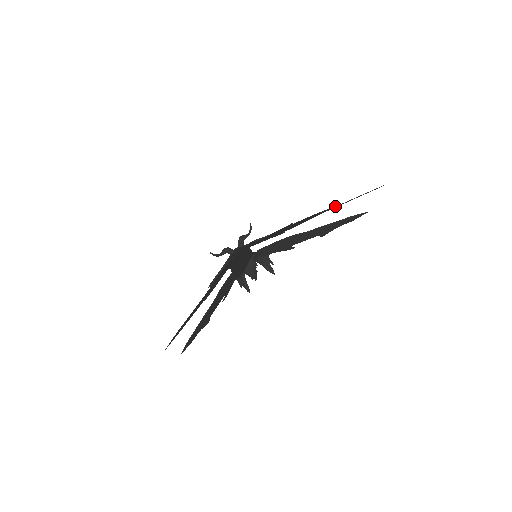
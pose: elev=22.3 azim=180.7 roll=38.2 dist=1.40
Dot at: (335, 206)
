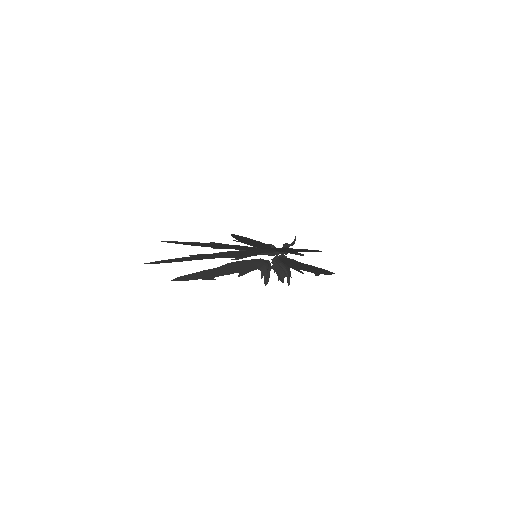
Dot at: occluded
